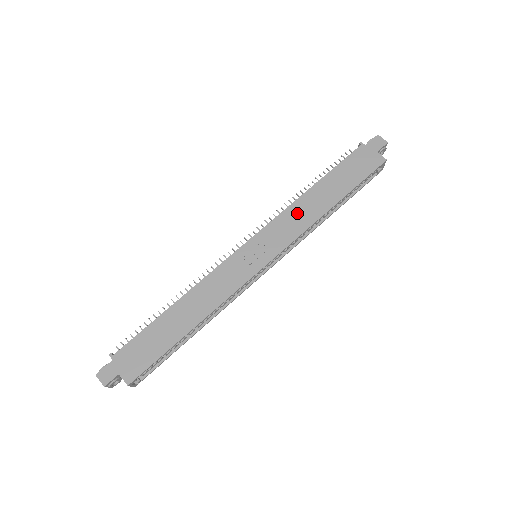
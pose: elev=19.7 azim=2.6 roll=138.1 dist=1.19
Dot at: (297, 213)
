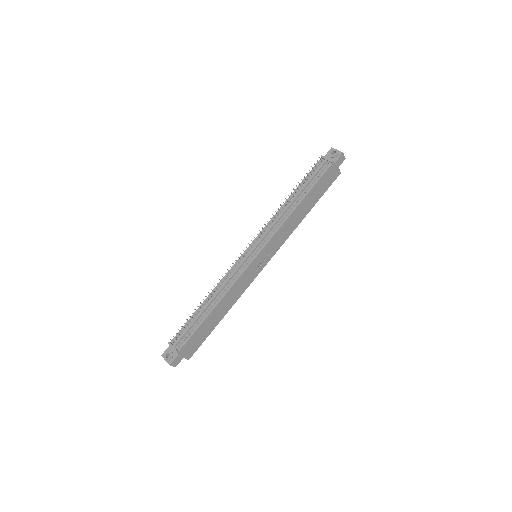
Dot at: (288, 226)
